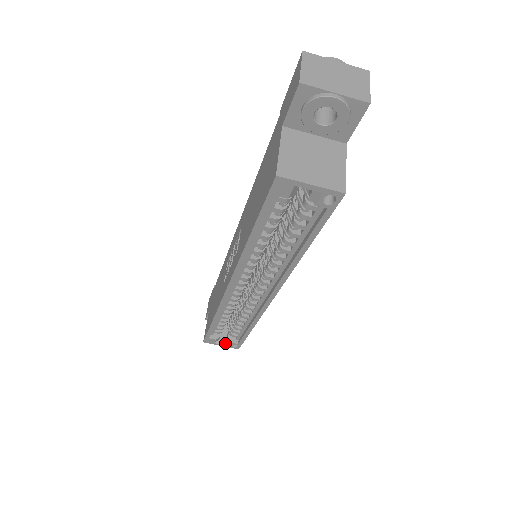
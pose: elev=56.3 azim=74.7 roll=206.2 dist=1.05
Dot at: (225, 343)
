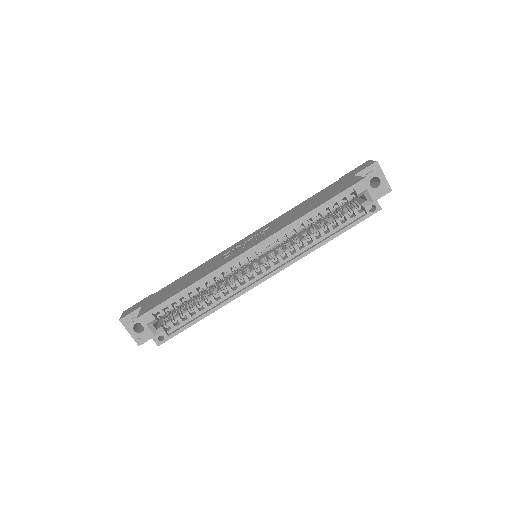
Dot at: (154, 331)
